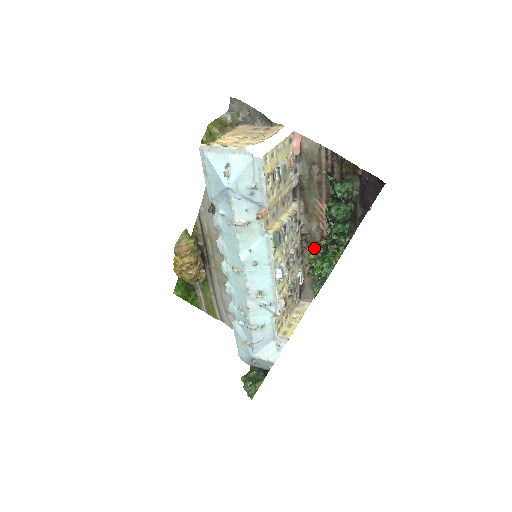
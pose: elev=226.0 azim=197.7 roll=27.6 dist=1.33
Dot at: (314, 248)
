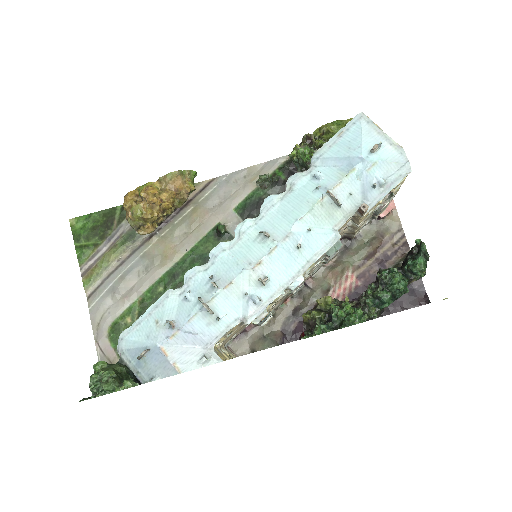
Dot at: (302, 306)
